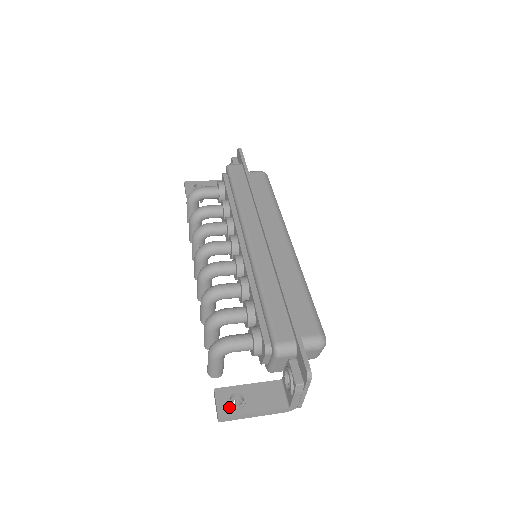
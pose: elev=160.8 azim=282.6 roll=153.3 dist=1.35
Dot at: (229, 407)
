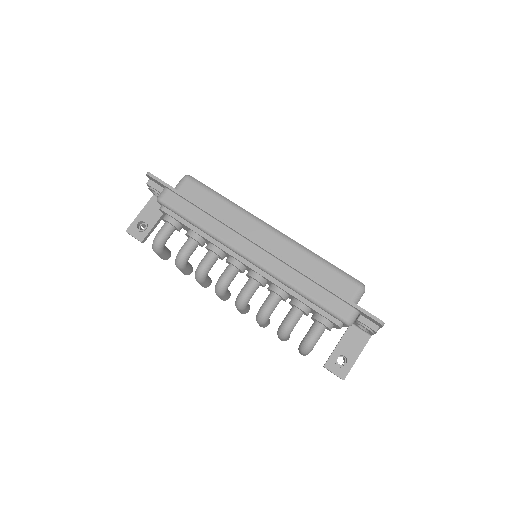
Dot at: (342, 369)
